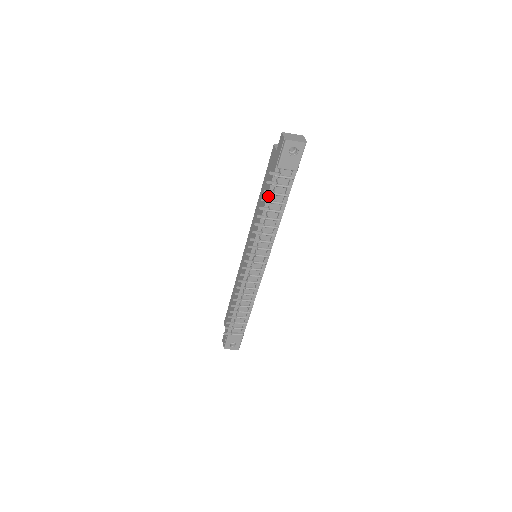
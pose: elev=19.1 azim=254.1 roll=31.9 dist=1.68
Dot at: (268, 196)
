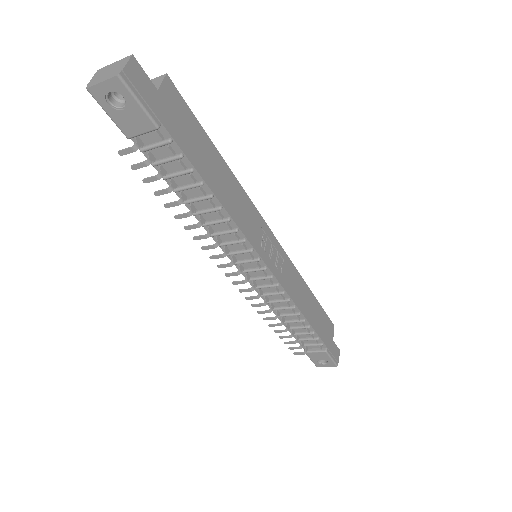
Dot at: (168, 182)
